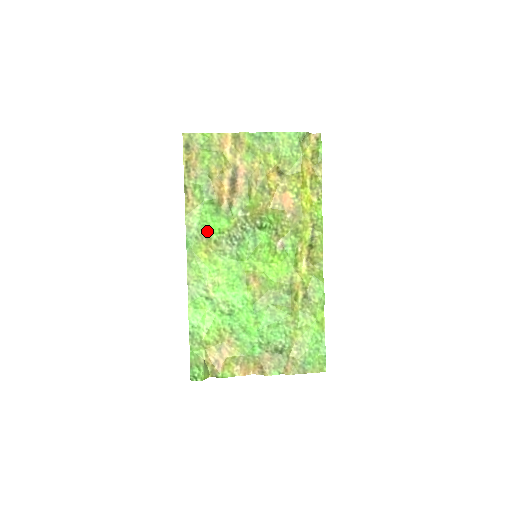
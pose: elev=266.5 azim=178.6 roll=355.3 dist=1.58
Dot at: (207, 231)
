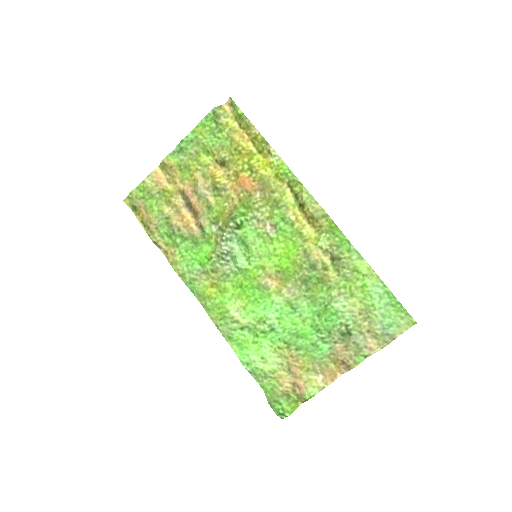
Dot at: (199, 267)
